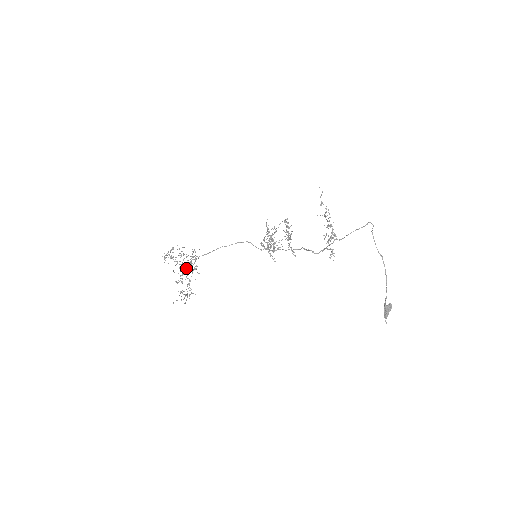
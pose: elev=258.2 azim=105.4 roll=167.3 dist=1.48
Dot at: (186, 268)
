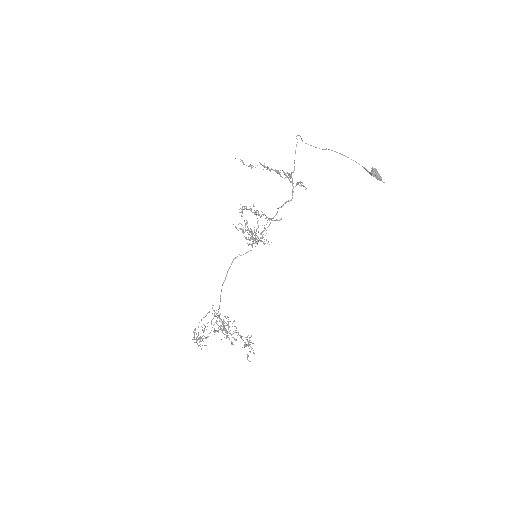
Dot at: (224, 328)
